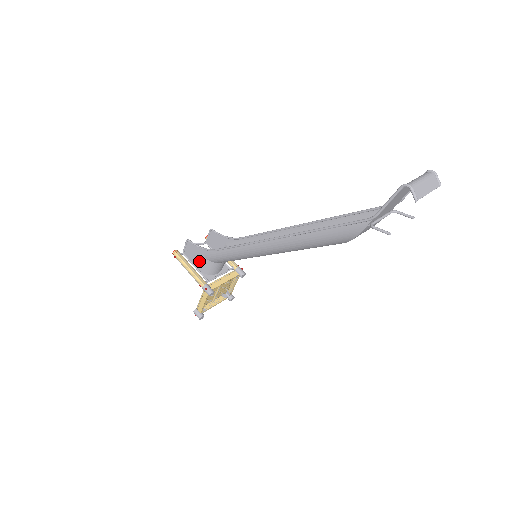
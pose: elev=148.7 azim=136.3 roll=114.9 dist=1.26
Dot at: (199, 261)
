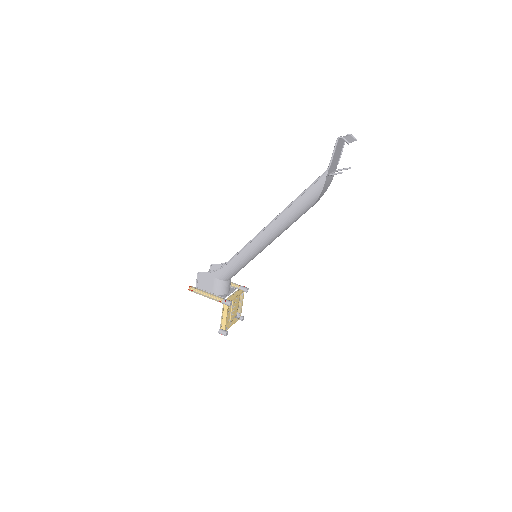
Dot at: (212, 285)
